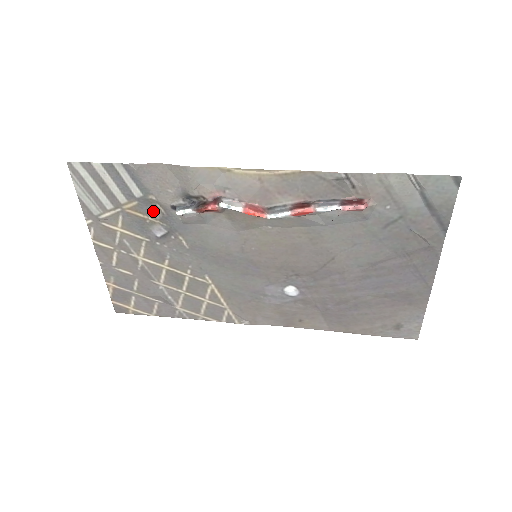
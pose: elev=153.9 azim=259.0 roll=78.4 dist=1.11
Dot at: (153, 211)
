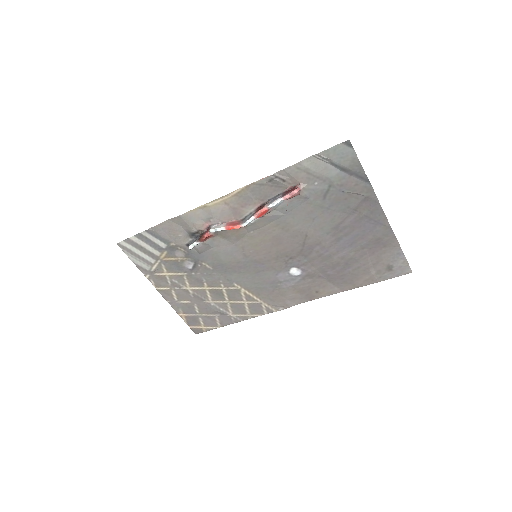
Dot at: (178, 253)
